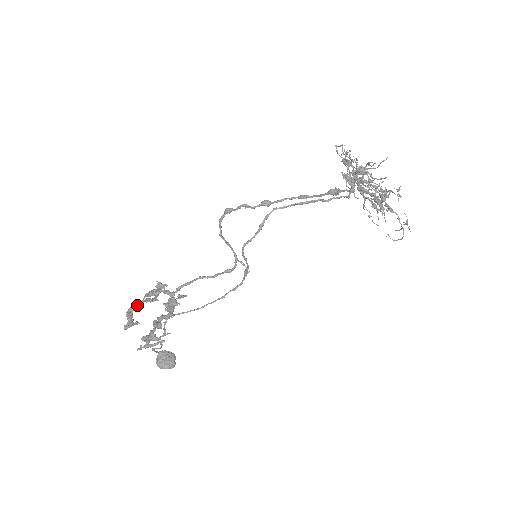
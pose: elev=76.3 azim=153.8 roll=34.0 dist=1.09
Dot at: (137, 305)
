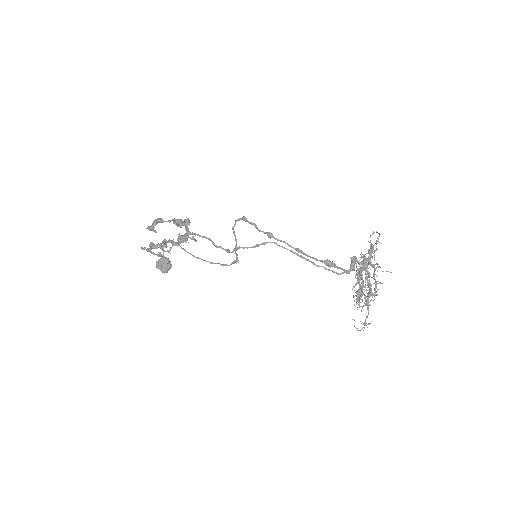
Dot at: (164, 221)
